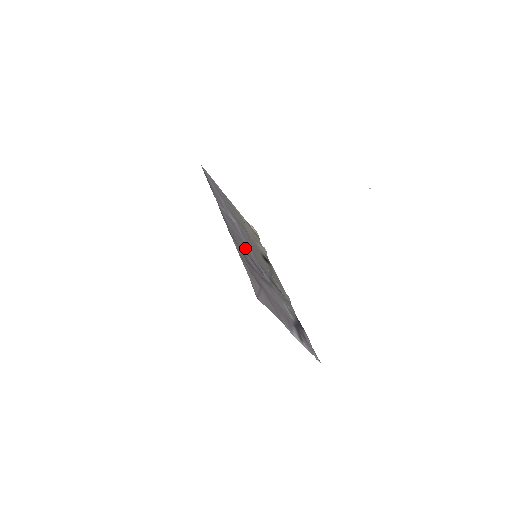
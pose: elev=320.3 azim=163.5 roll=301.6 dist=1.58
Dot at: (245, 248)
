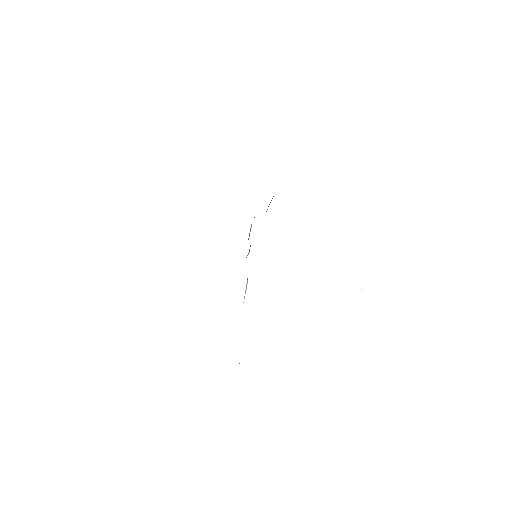
Dot at: occluded
